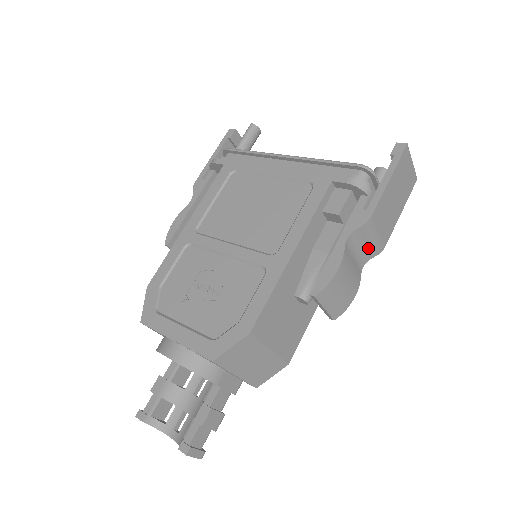
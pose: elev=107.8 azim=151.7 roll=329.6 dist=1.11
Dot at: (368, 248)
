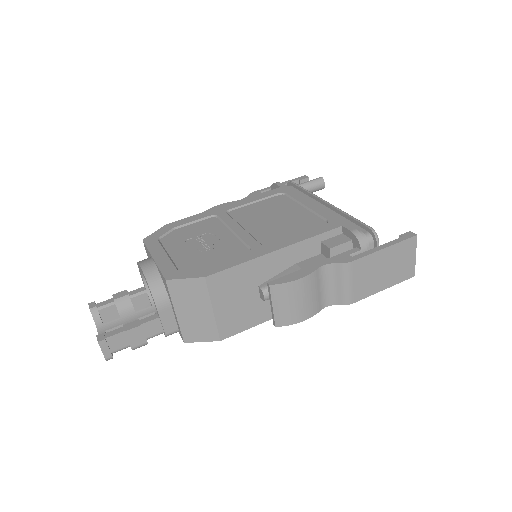
Dot at: (338, 291)
